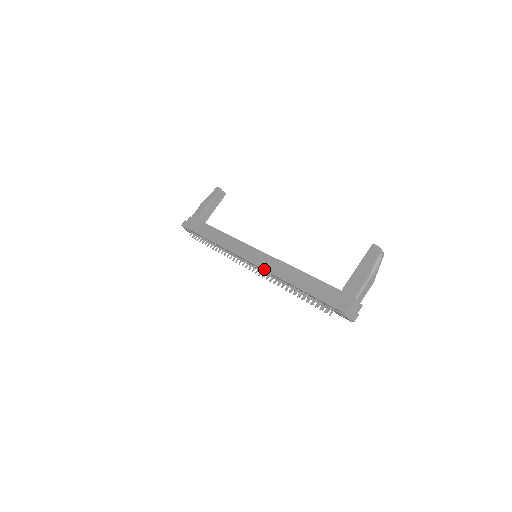
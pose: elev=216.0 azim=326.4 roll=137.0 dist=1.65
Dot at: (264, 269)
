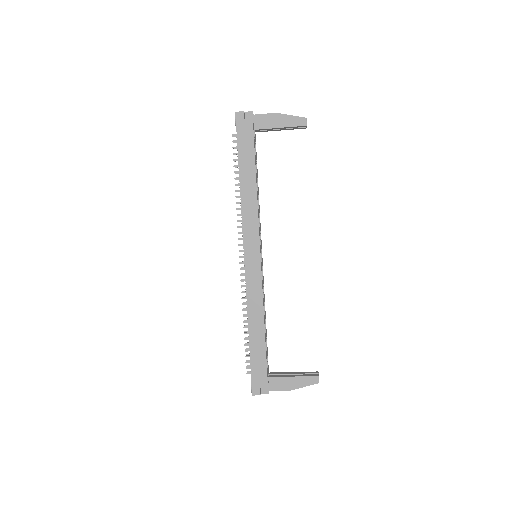
Dot at: (247, 289)
